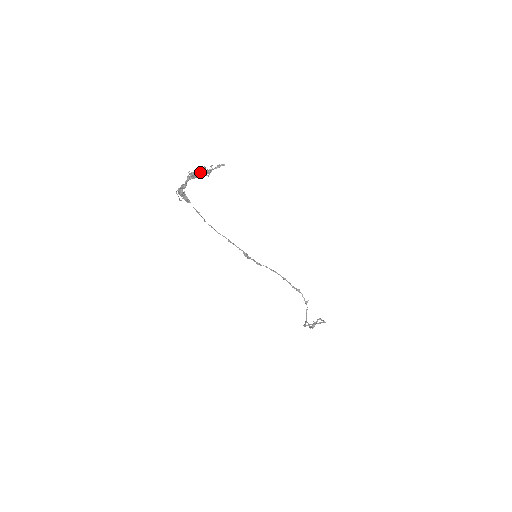
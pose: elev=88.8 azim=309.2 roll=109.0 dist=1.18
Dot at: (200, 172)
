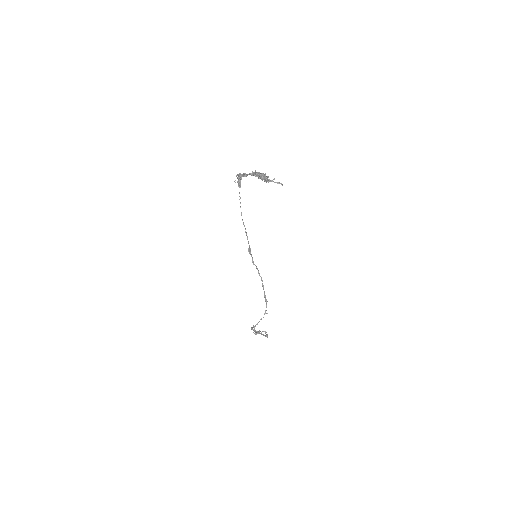
Dot at: (263, 176)
